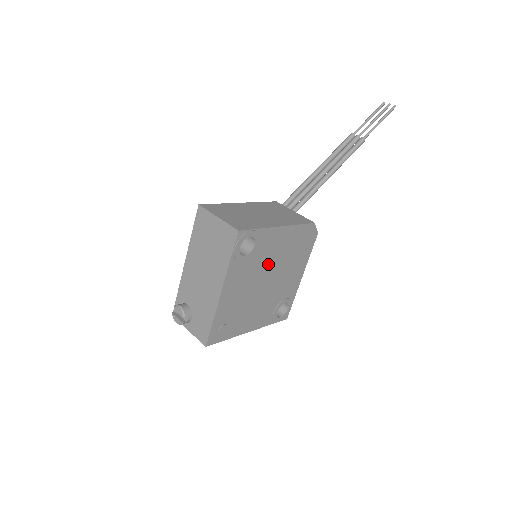
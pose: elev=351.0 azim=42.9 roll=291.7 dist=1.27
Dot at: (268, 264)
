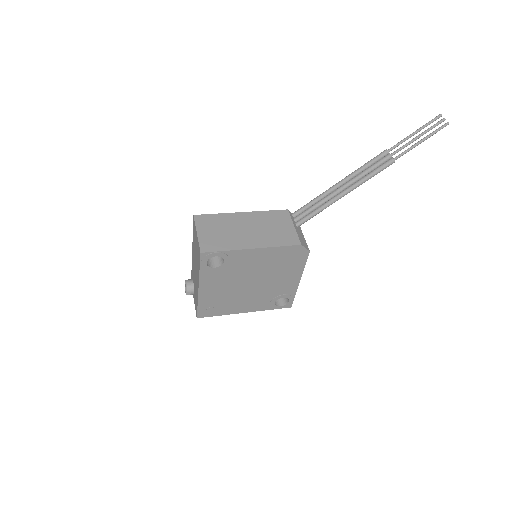
Dot at: (248, 272)
